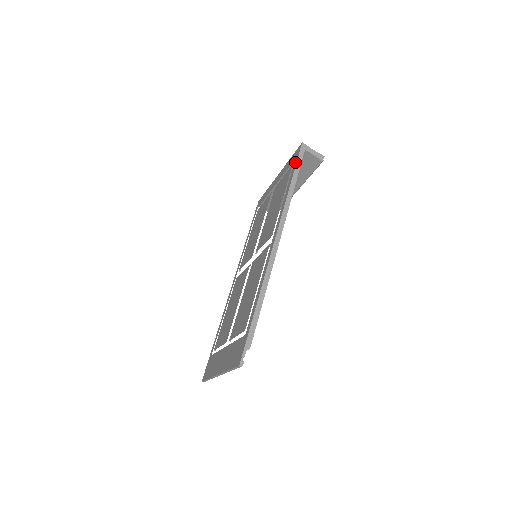
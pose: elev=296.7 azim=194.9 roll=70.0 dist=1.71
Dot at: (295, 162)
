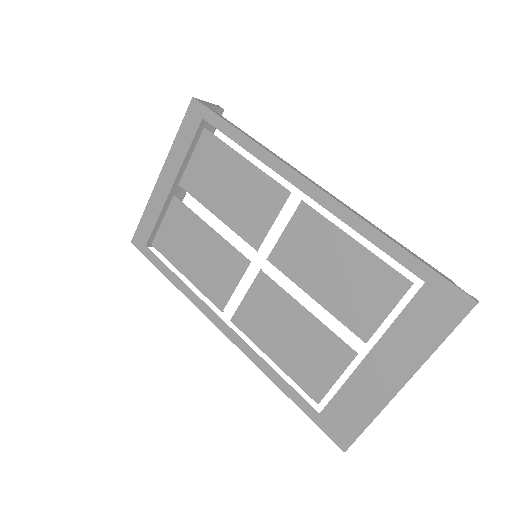
Dot at: (212, 118)
